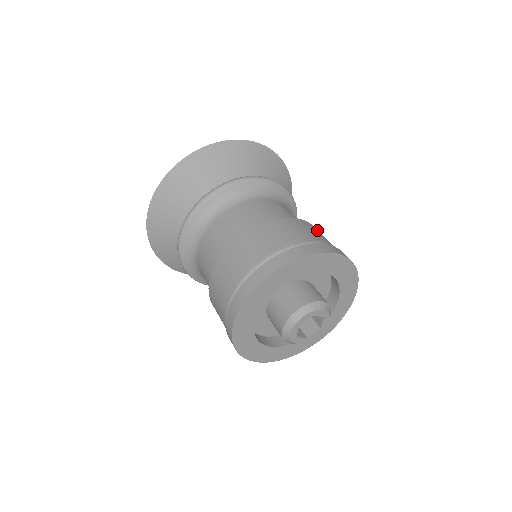
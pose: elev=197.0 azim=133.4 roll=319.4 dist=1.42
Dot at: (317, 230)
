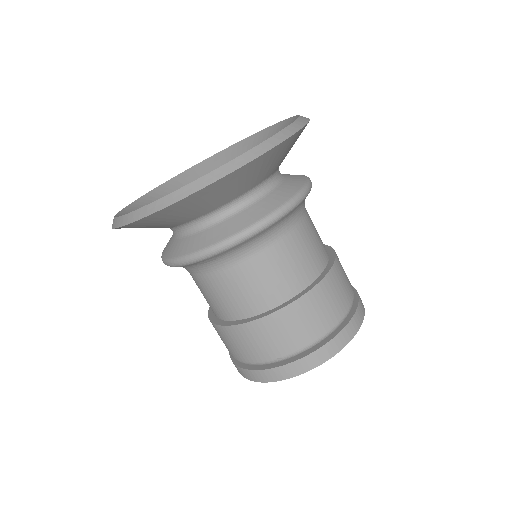
Dot at: (339, 273)
